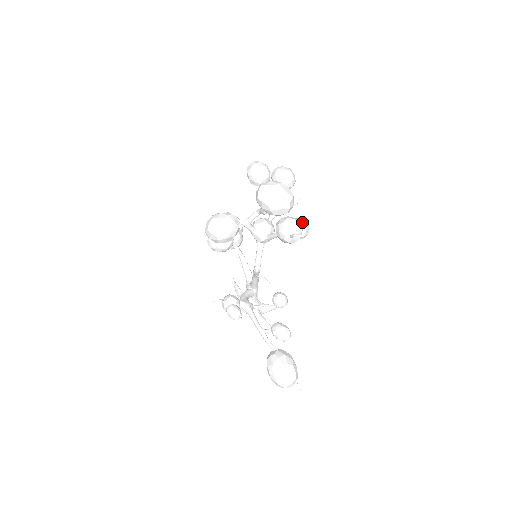
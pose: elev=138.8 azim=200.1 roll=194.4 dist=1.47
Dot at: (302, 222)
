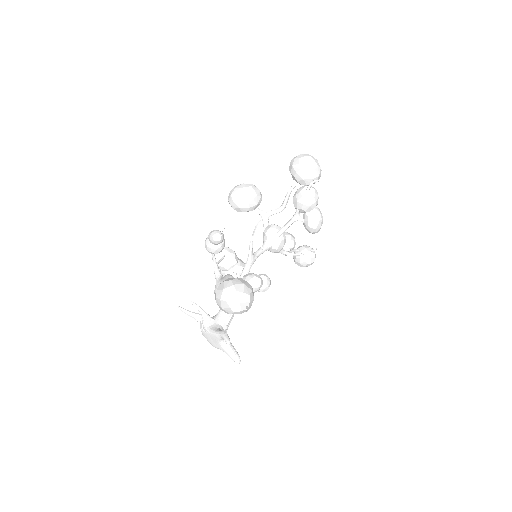
Dot at: occluded
